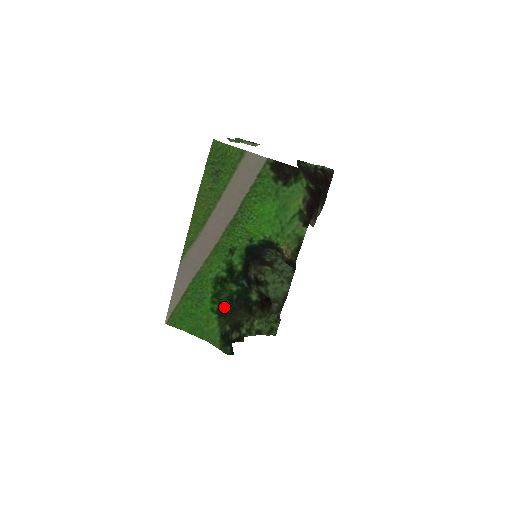
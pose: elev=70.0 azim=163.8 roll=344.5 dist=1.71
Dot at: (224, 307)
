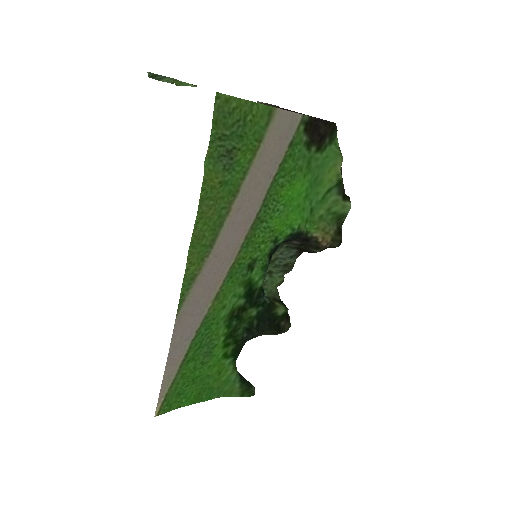
Dot at: (241, 343)
